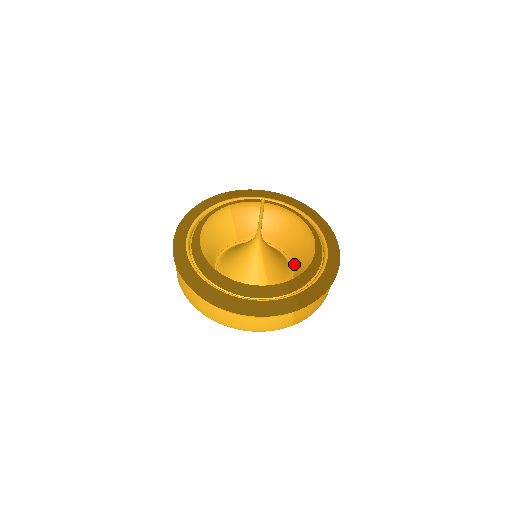
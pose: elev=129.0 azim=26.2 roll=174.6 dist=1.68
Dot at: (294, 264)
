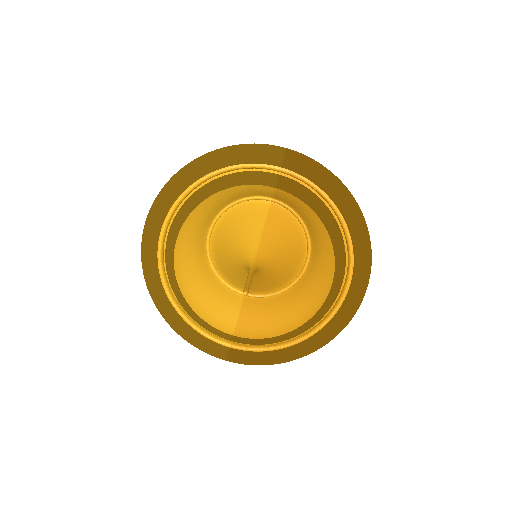
Dot at: (304, 277)
